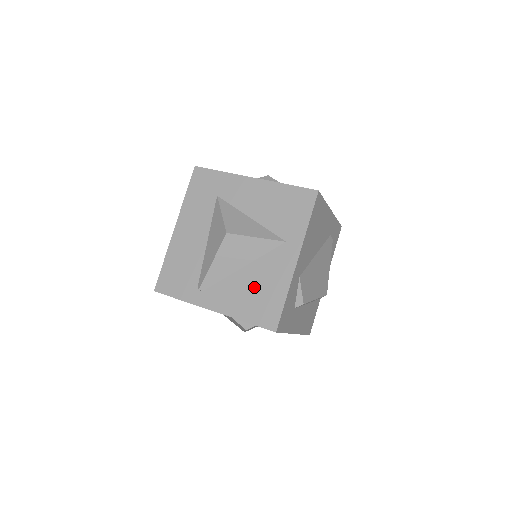
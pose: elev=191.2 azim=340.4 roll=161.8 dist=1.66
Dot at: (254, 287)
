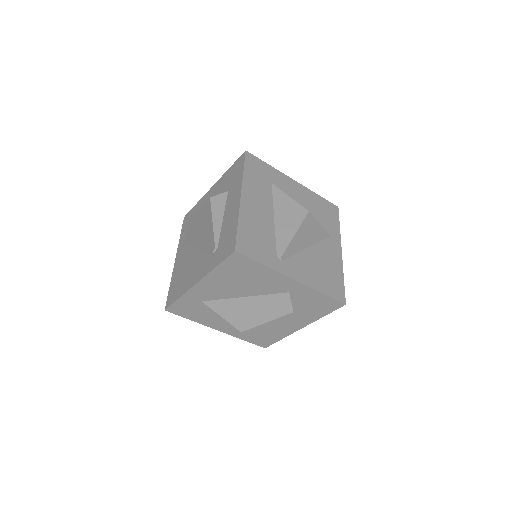
Dot at: (321, 265)
